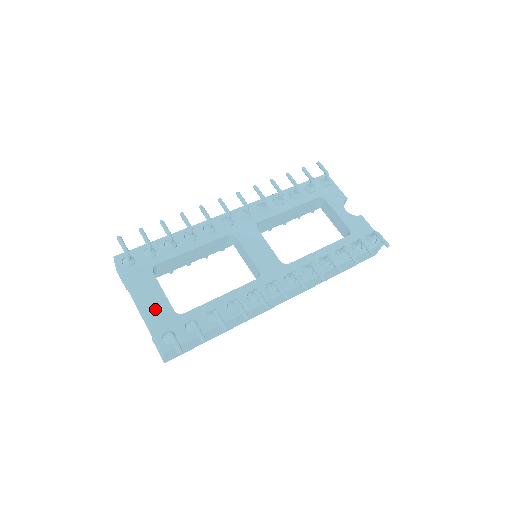
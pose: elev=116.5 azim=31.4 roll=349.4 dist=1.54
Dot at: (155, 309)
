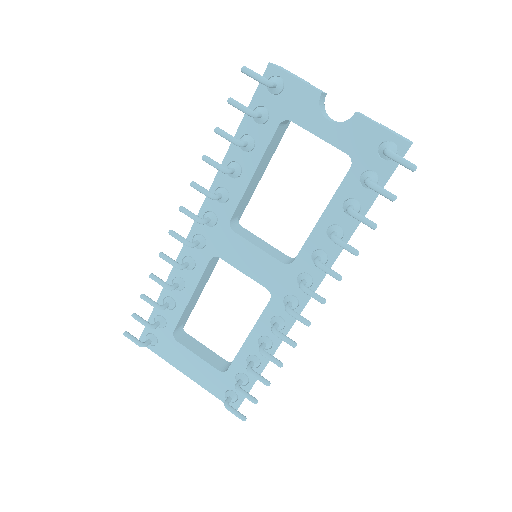
Dot at: (203, 376)
